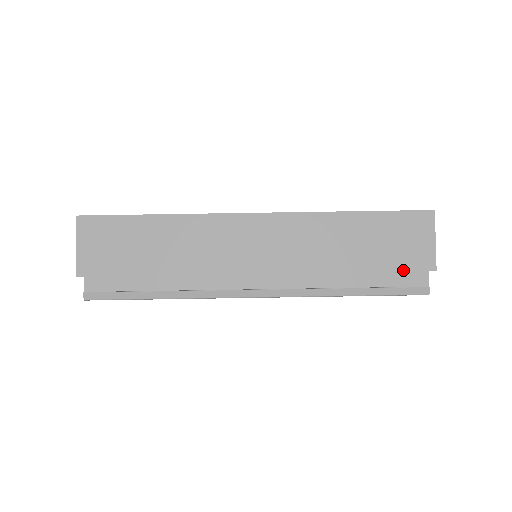
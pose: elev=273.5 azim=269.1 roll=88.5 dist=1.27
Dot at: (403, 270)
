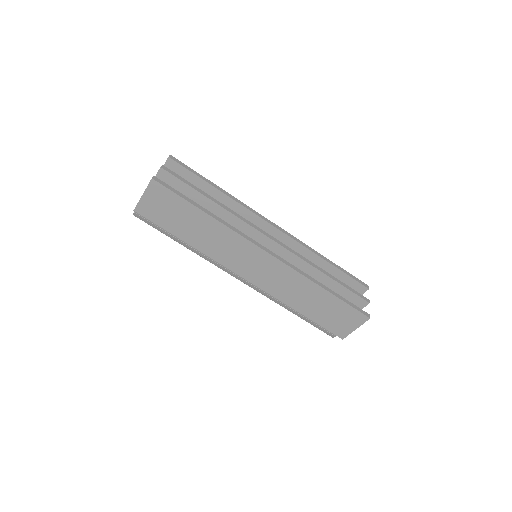
Dot at: (326, 328)
